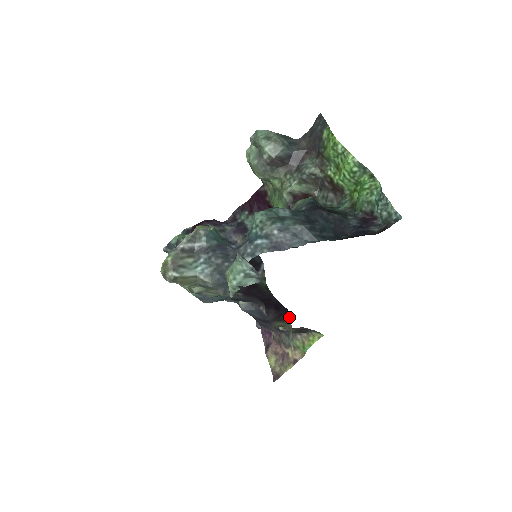
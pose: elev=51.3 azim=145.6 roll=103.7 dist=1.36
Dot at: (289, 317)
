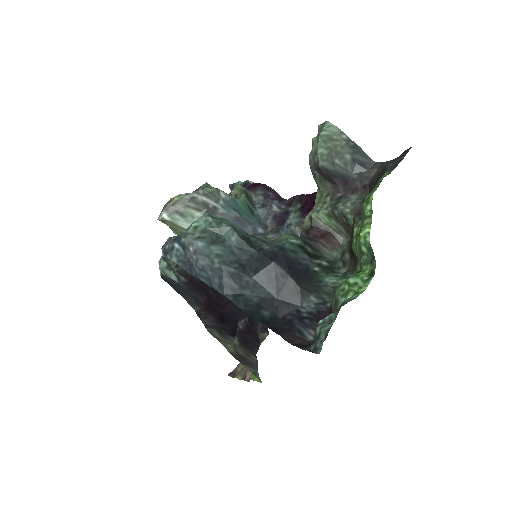
Dot at: (232, 337)
